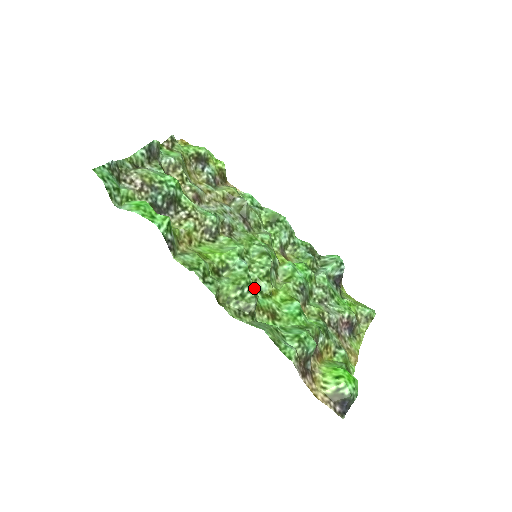
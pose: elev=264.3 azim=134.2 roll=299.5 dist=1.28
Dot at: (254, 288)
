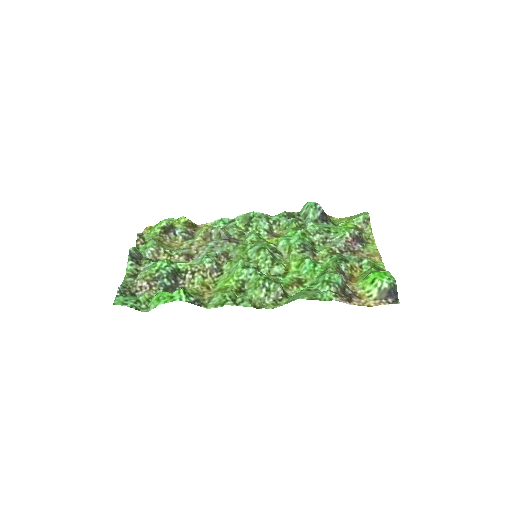
Dot at: (273, 277)
